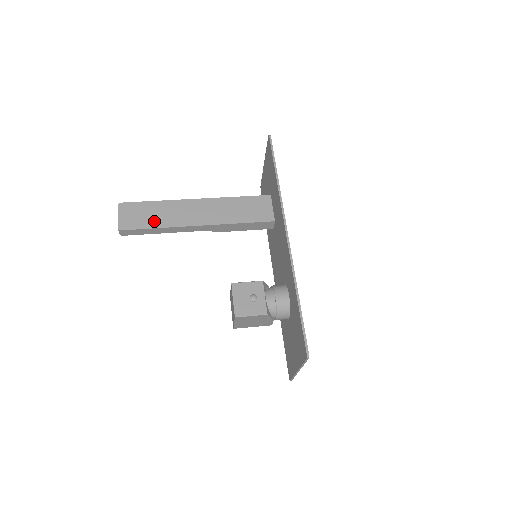
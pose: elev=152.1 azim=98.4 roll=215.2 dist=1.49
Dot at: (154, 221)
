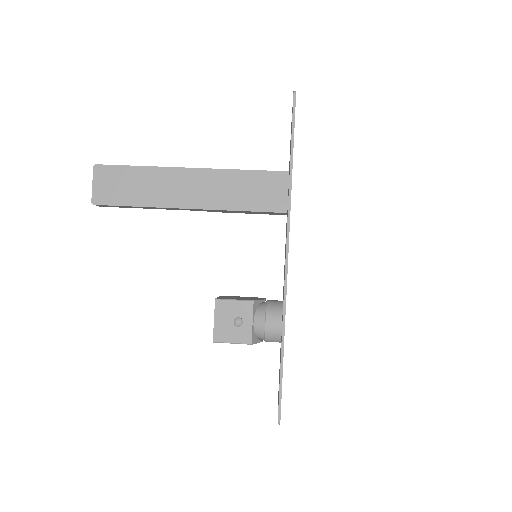
Dot at: (135, 196)
